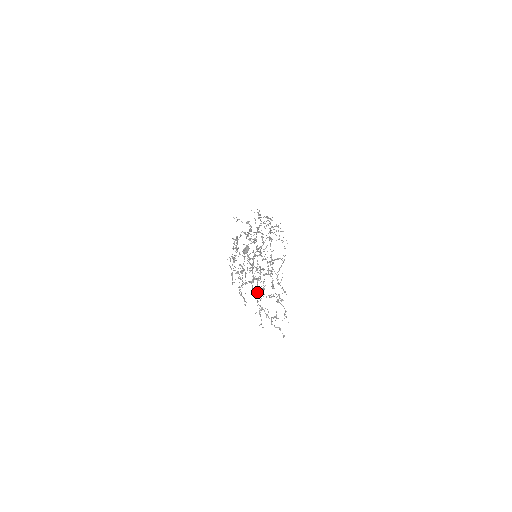
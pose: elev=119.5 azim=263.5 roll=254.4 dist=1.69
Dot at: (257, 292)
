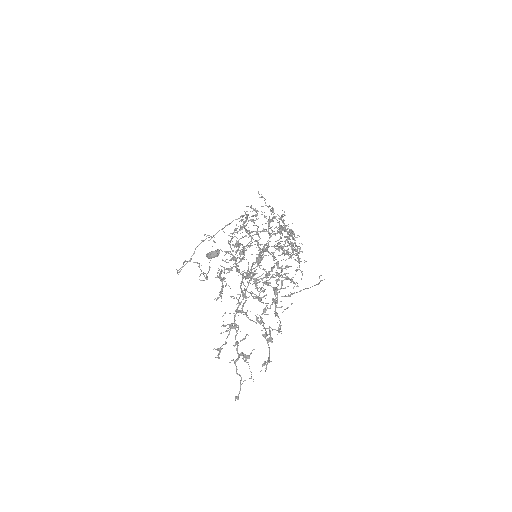
Dot at: (243, 297)
